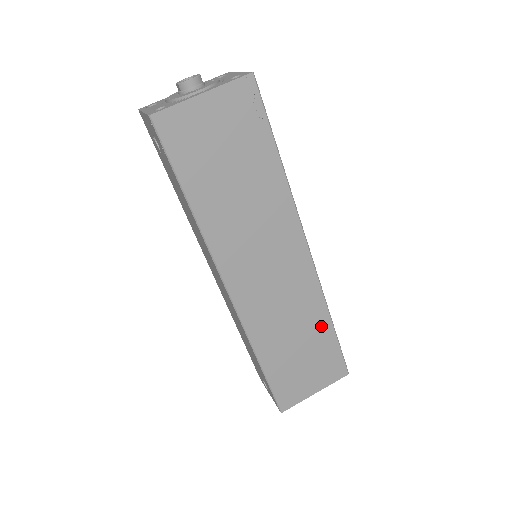
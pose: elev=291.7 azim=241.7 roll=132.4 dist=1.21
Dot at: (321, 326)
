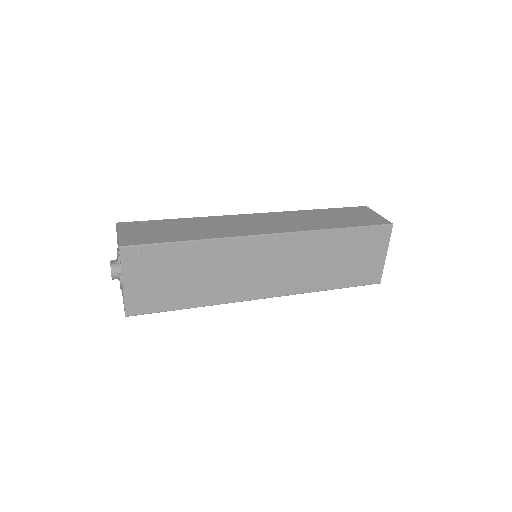
Dot at: (336, 239)
